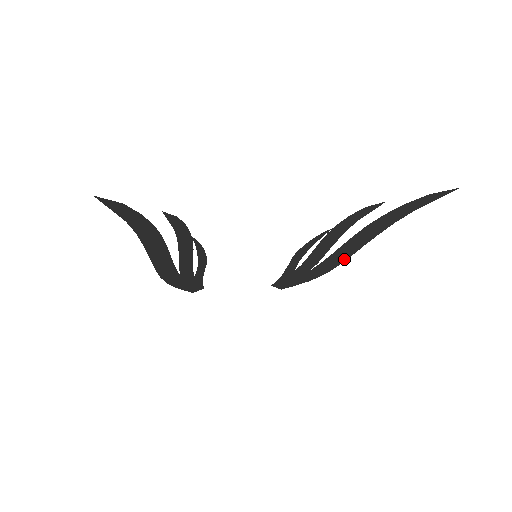
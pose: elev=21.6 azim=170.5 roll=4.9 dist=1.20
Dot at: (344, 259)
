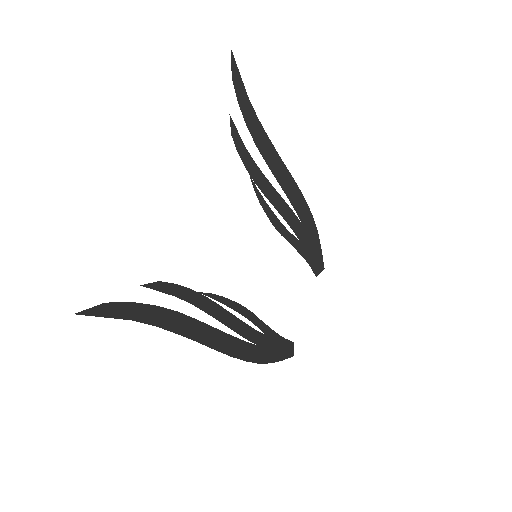
Dot at: (295, 185)
